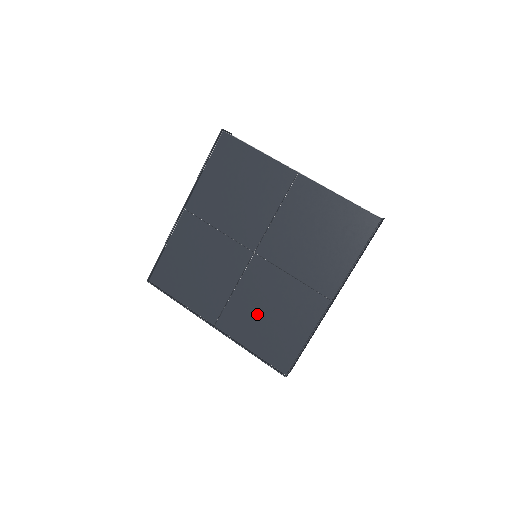
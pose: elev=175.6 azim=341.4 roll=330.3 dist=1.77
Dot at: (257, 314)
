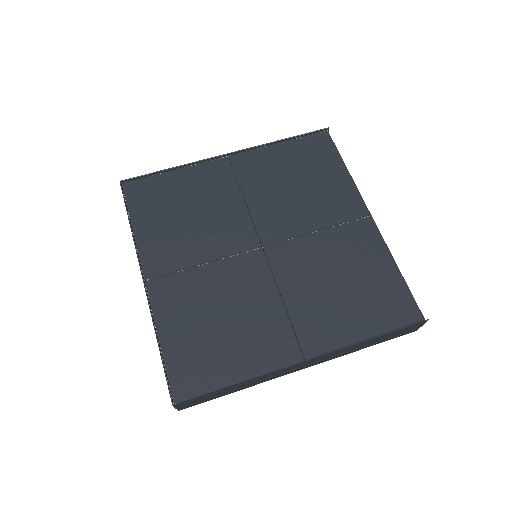
Dot at: (207, 307)
